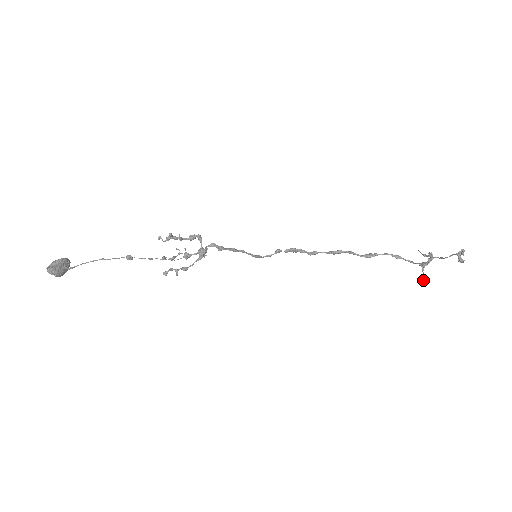
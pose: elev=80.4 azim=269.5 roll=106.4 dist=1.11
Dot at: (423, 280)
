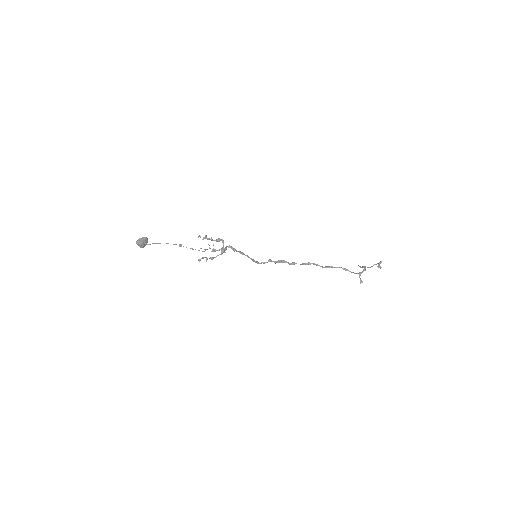
Dot at: occluded
